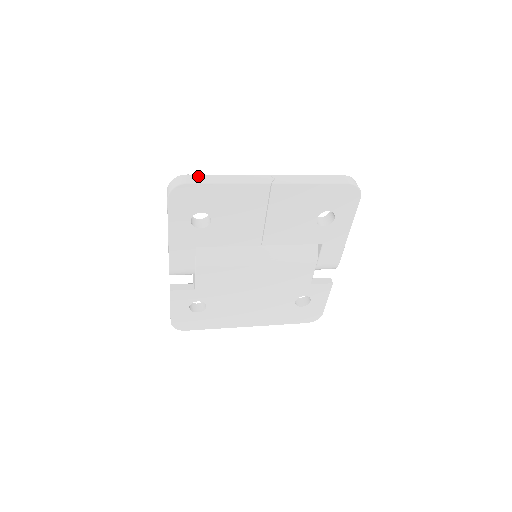
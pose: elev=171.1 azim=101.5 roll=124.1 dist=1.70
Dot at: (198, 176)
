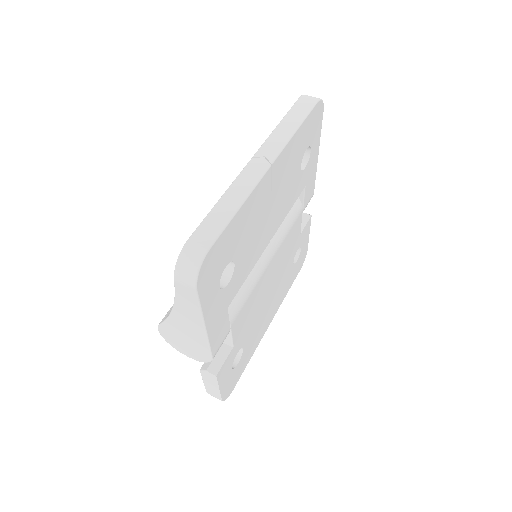
Dot at: (202, 229)
